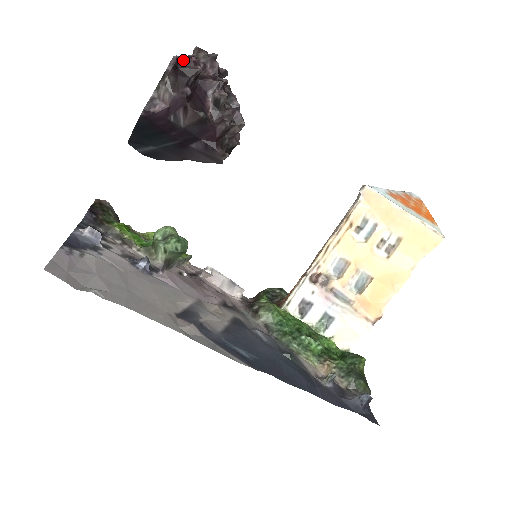
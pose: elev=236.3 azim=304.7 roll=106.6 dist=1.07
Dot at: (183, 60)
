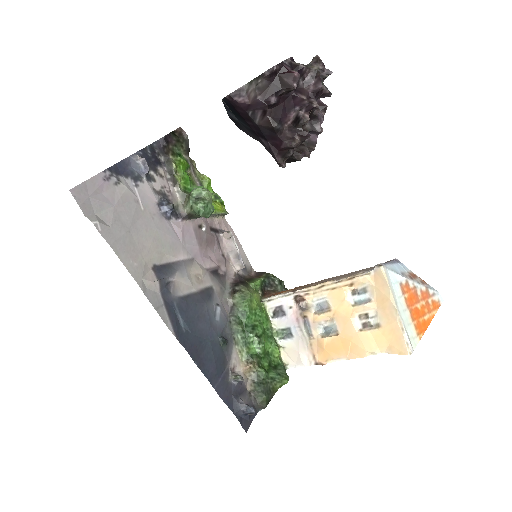
Dot at: (287, 69)
